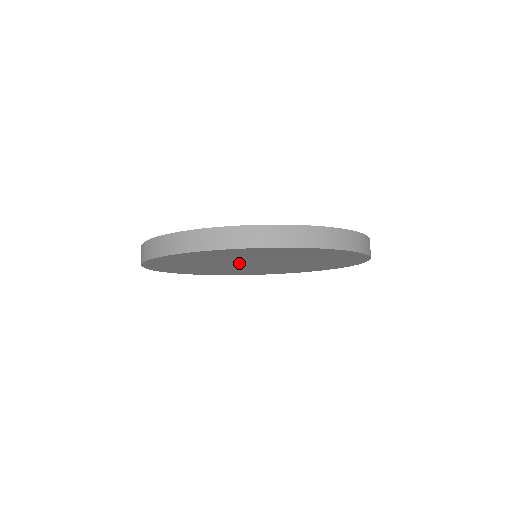
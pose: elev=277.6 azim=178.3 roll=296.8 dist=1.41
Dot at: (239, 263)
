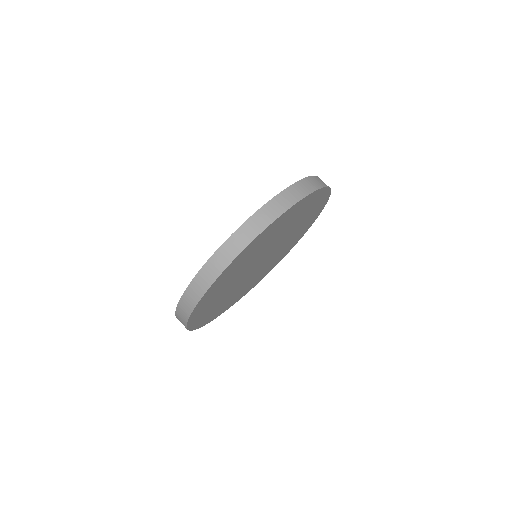
Dot at: (247, 274)
